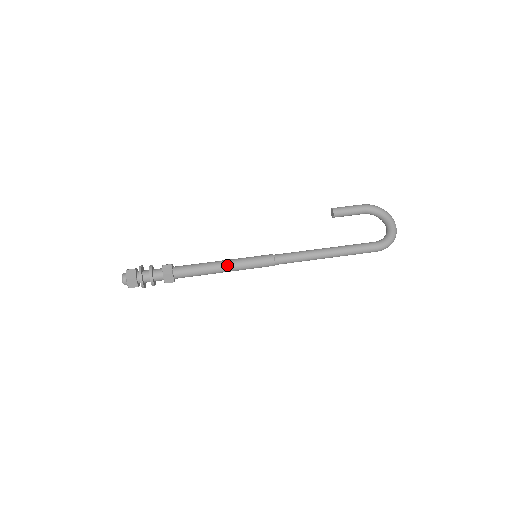
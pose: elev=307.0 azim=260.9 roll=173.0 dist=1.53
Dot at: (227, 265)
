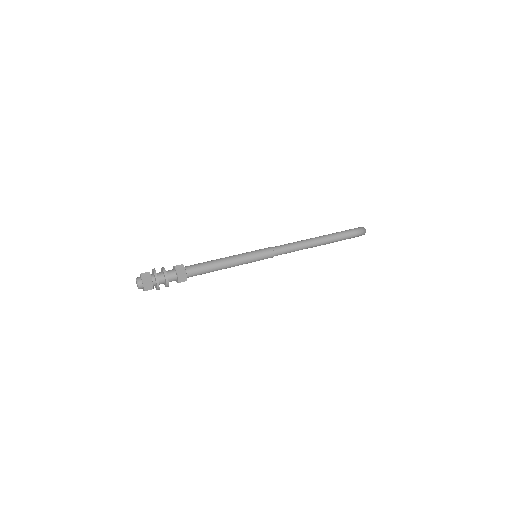
Dot at: (231, 256)
